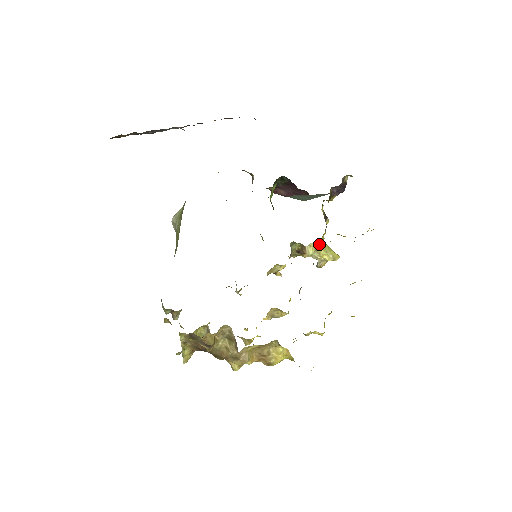
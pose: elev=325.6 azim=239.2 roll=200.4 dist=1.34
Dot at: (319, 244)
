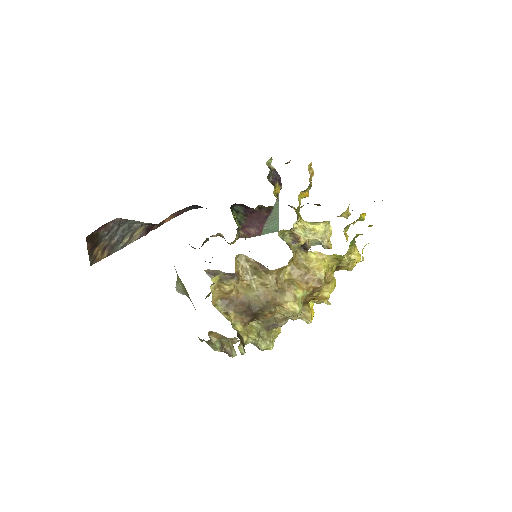
Dot at: (301, 222)
